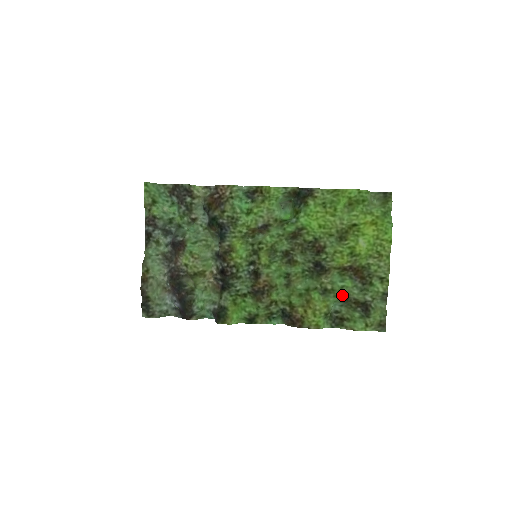
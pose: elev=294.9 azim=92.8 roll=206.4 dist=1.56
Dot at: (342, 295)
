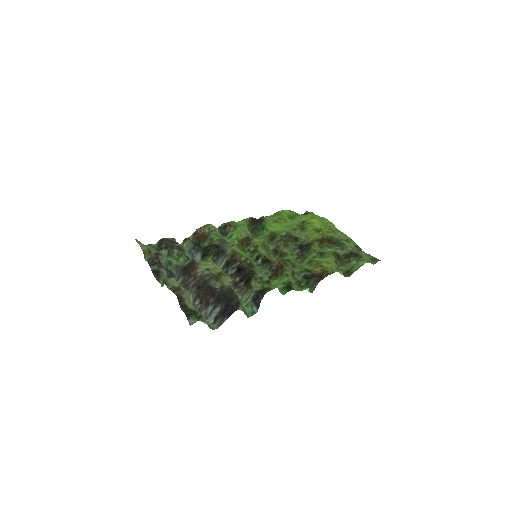
Dot at: (334, 253)
